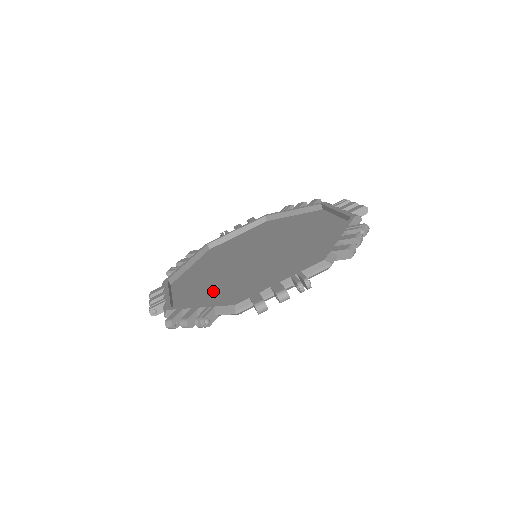
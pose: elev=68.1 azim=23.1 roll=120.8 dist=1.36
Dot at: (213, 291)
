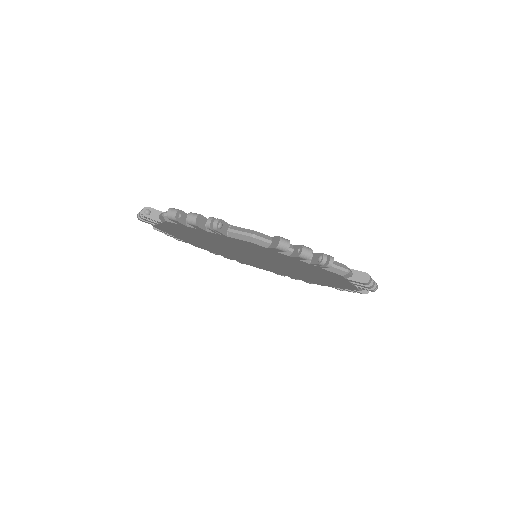
Dot at: occluded
